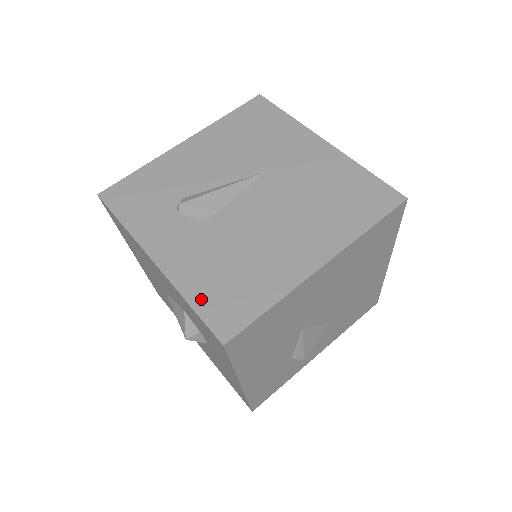
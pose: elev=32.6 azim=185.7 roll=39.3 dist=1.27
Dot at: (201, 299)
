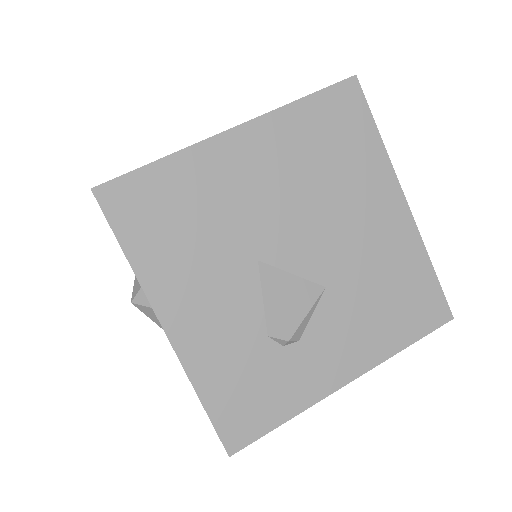
Dot at: occluded
